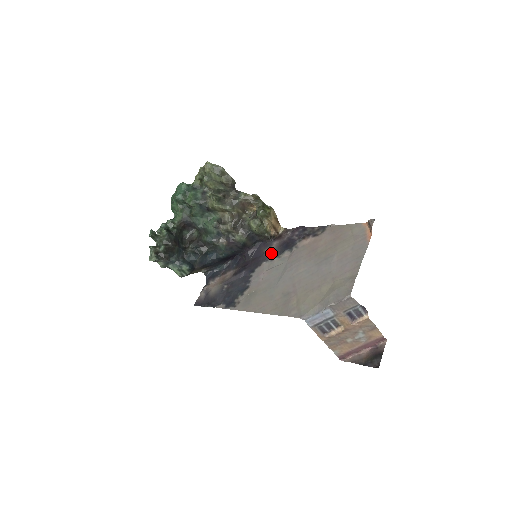
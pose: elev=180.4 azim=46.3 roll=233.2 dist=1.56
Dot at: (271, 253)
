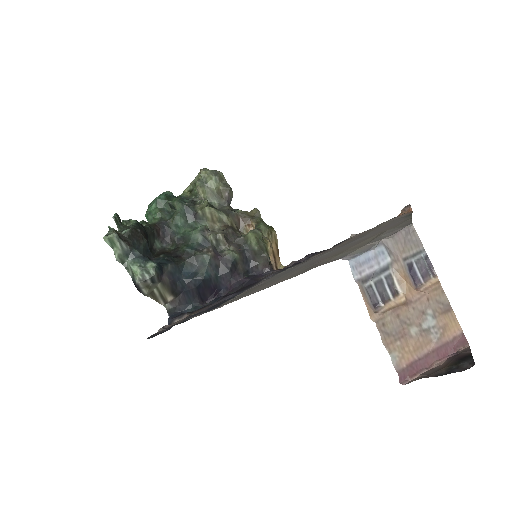
Dot at: (272, 273)
